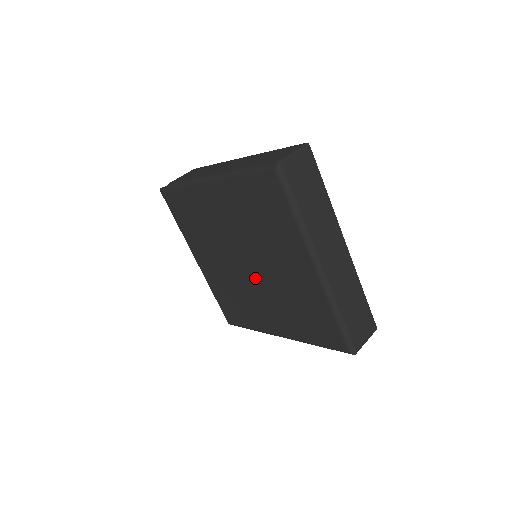
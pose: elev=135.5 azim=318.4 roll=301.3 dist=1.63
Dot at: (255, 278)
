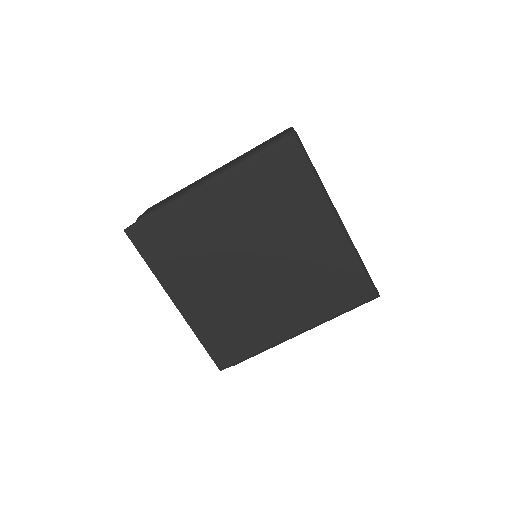
Dot at: (264, 276)
